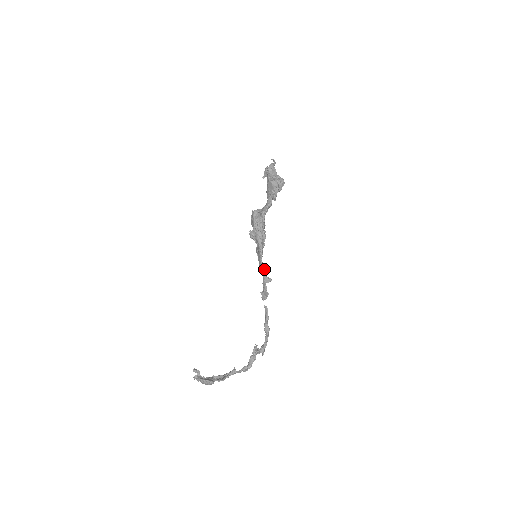
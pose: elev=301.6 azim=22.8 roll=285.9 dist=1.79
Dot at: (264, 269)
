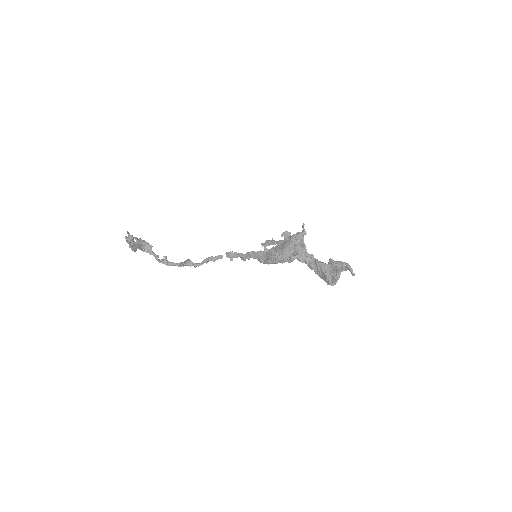
Dot at: occluded
